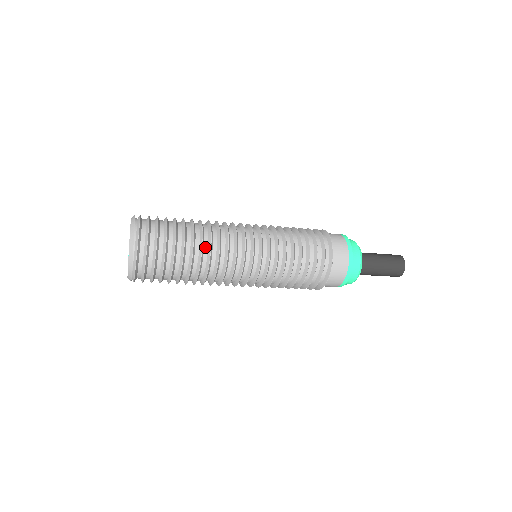
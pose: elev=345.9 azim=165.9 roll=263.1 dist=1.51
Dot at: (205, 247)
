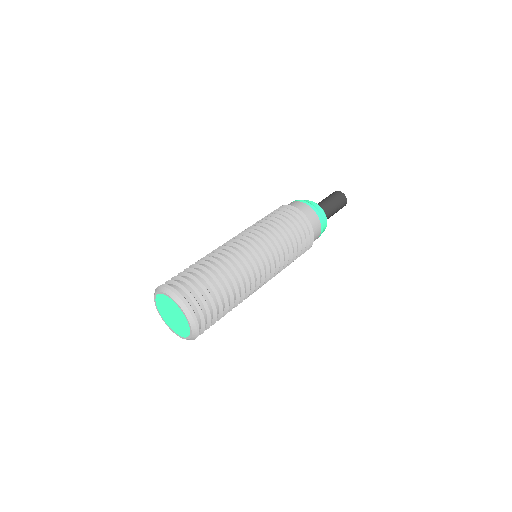
Dot at: (233, 275)
